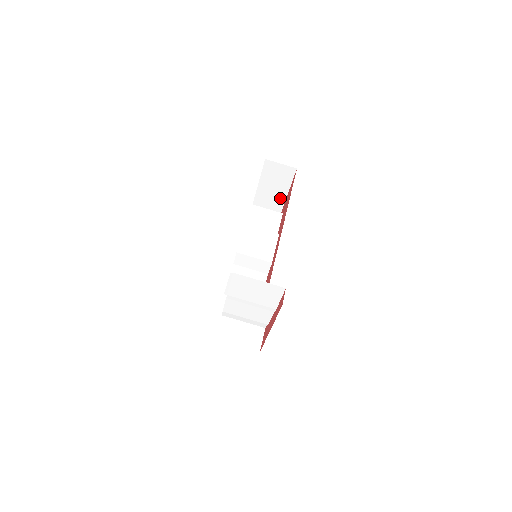
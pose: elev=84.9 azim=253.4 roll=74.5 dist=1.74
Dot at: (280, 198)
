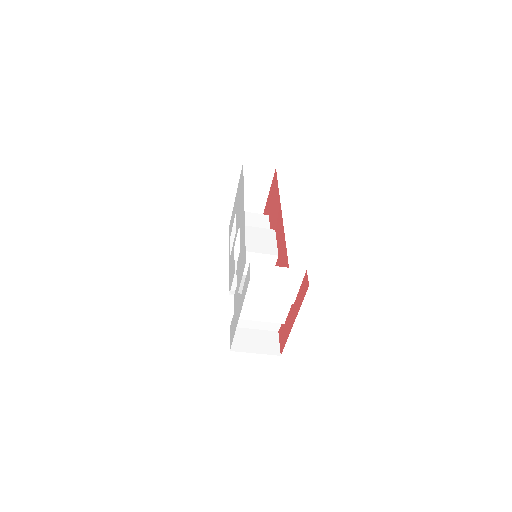
Dot at: (260, 204)
